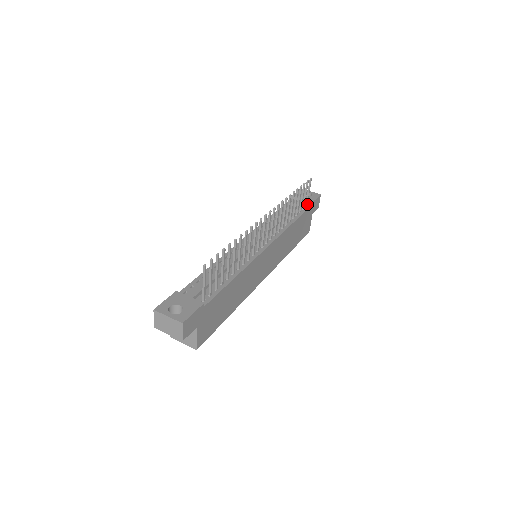
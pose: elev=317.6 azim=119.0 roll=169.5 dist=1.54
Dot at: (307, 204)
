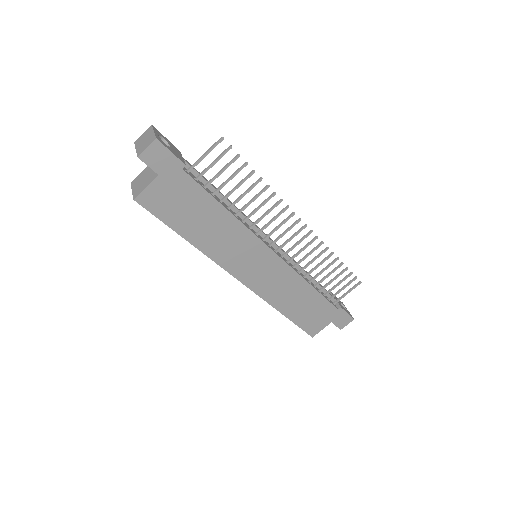
Dot at: (336, 303)
